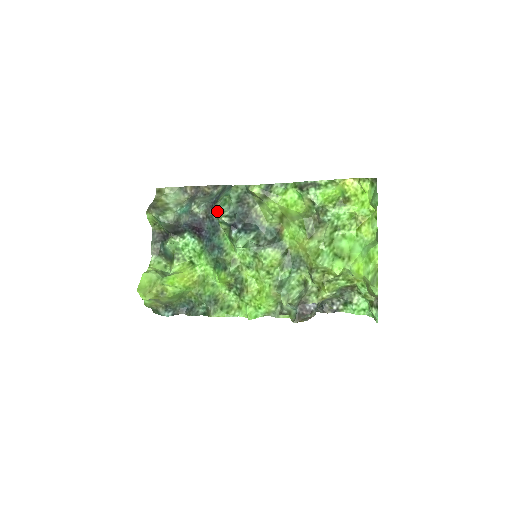
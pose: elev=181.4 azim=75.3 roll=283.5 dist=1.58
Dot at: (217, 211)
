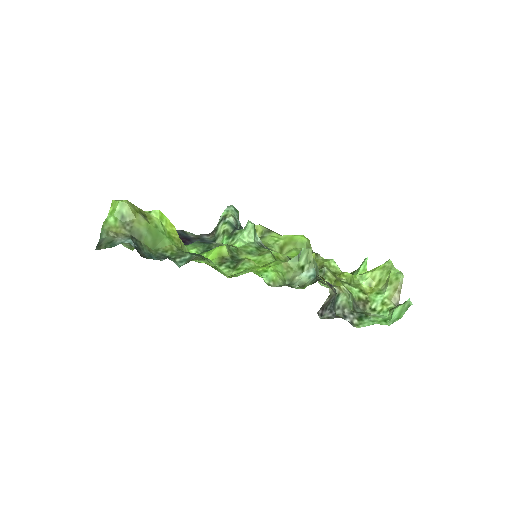
Dot at: (228, 211)
